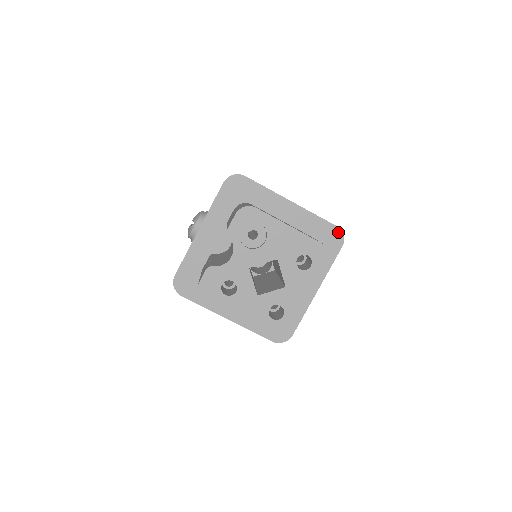
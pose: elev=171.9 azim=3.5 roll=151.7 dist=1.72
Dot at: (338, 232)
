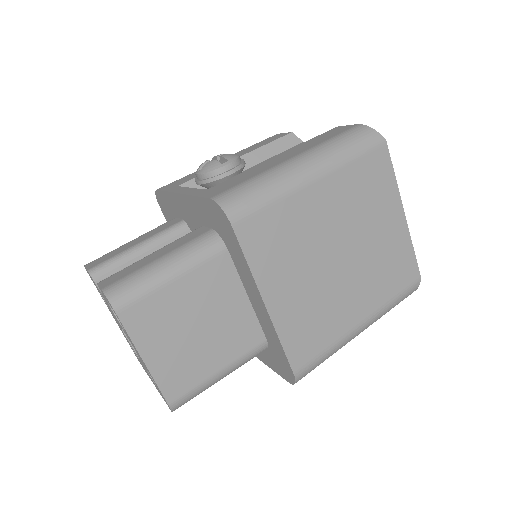
Dot at: (292, 376)
